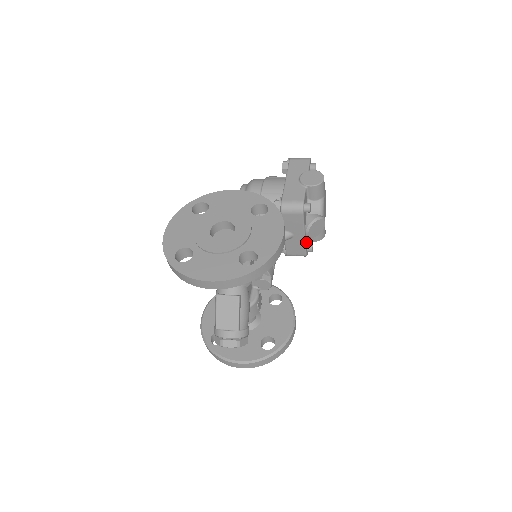
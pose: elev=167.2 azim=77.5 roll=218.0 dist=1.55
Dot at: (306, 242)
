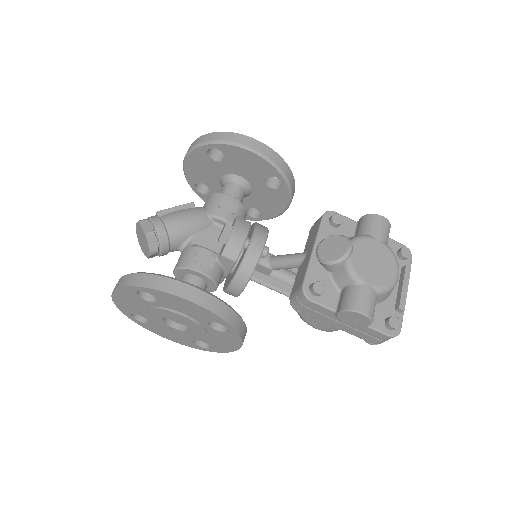
Dot at: (315, 270)
